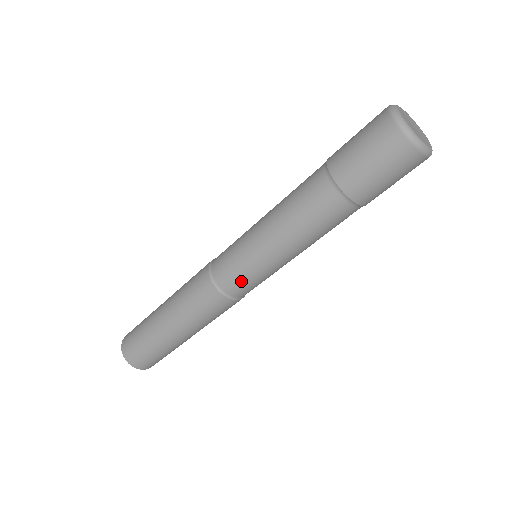
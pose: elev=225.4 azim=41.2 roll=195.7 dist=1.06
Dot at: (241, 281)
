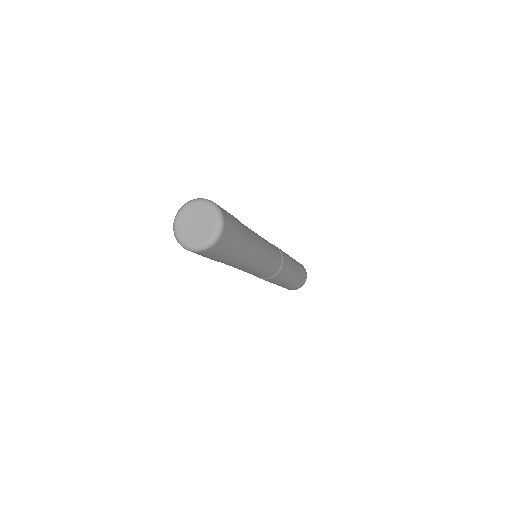
Dot at: occluded
